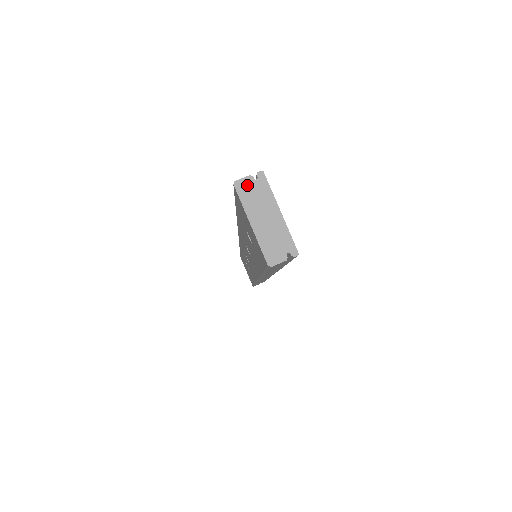
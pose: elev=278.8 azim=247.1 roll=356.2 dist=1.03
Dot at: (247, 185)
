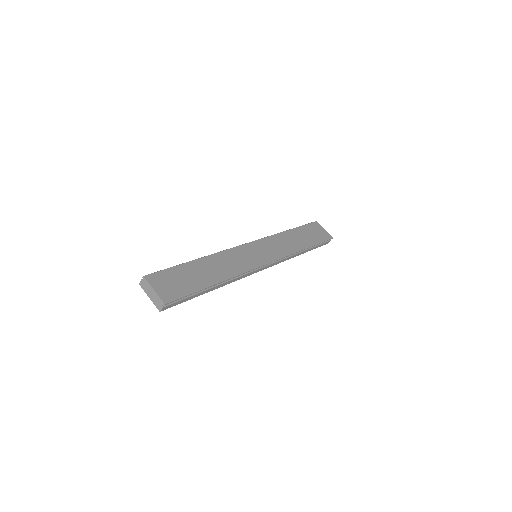
Dot at: (142, 283)
